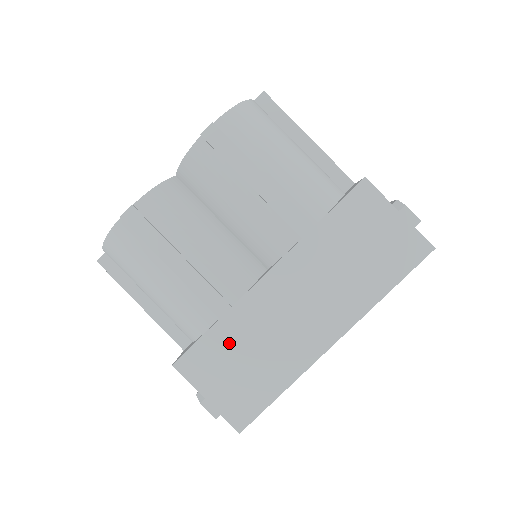
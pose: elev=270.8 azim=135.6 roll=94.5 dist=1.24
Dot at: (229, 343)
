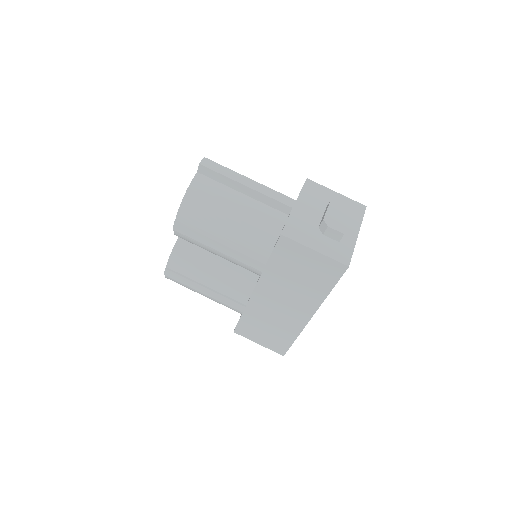
Dot at: (254, 322)
